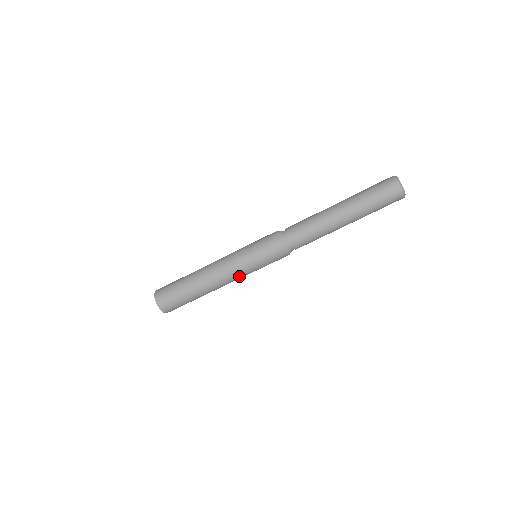
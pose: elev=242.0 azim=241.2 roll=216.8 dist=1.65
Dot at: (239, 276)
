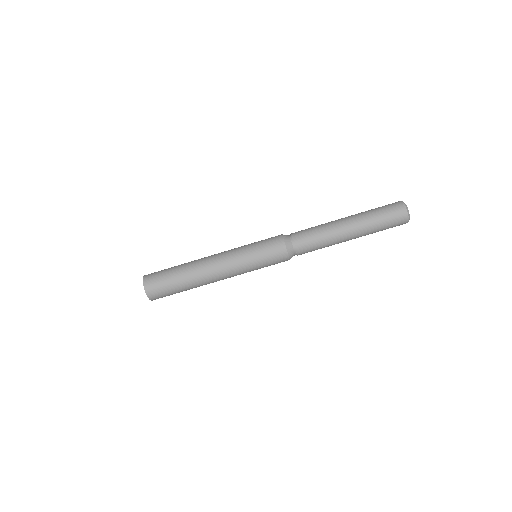
Dot at: occluded
